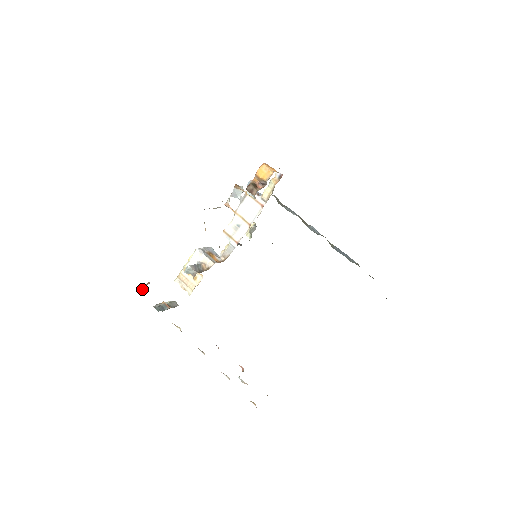
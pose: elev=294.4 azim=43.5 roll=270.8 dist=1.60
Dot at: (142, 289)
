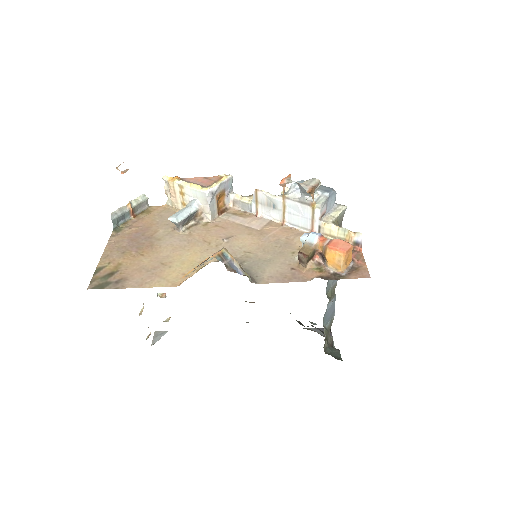
Dot at: (116, 168)
